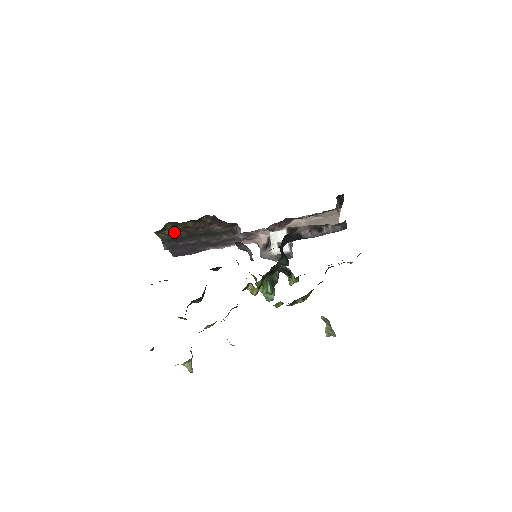
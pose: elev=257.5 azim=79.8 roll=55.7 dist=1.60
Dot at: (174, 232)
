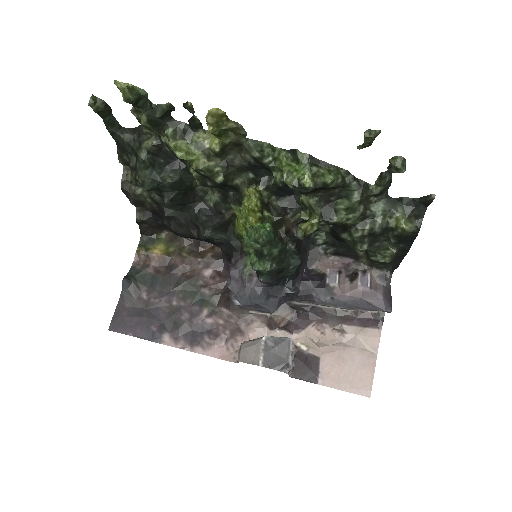
Dot at: (157, 259)
